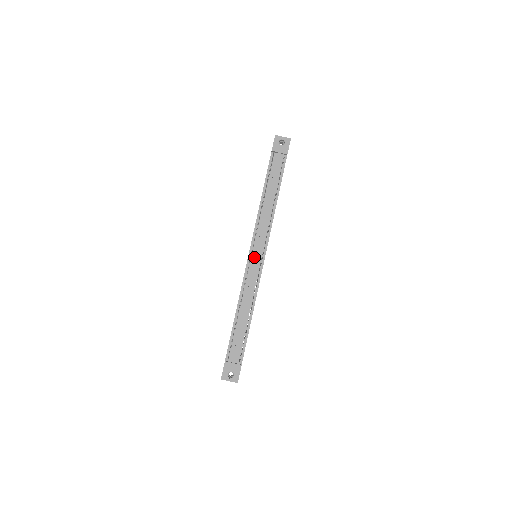
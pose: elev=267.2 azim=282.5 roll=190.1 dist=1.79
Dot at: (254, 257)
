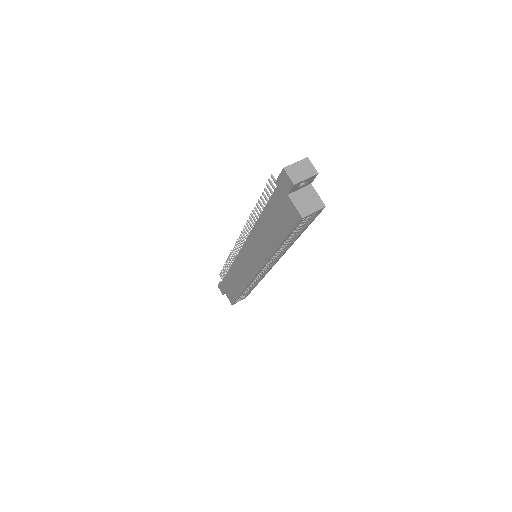
Dot at: occluded
